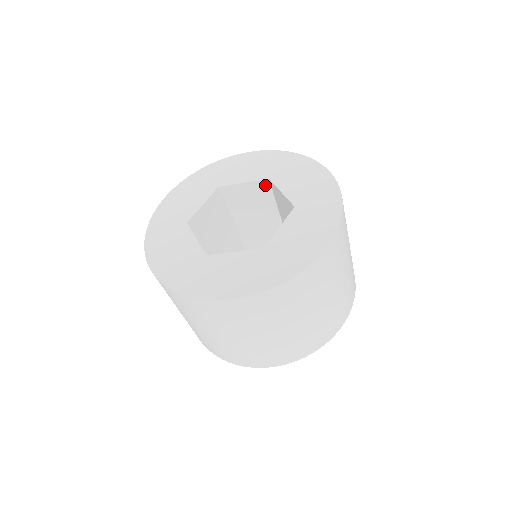
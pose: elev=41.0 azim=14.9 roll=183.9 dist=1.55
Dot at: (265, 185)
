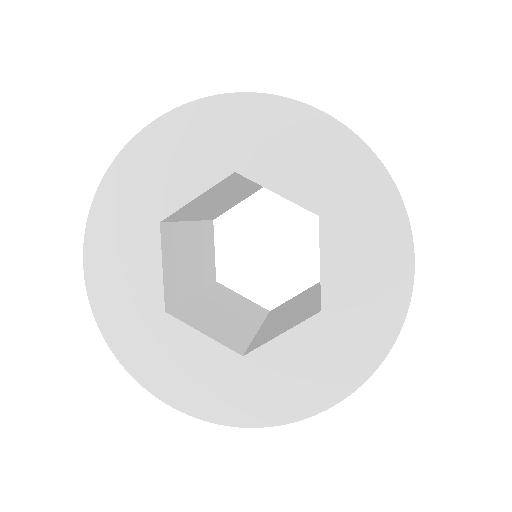
Dot at: (229, 178)
